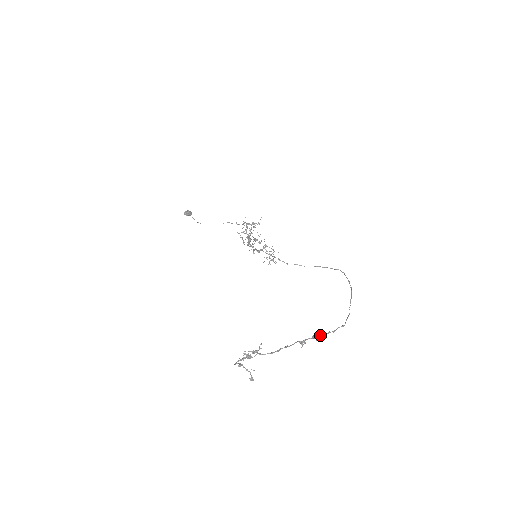
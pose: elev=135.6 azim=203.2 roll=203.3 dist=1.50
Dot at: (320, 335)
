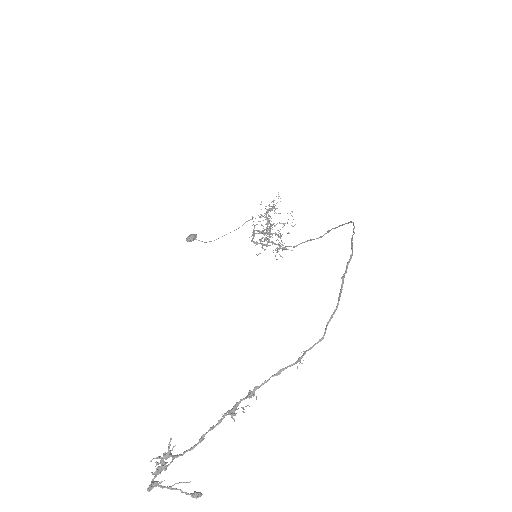
Dot at: (262, 384)
